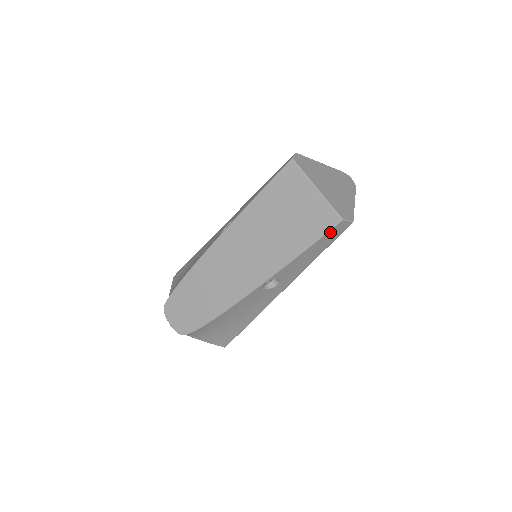
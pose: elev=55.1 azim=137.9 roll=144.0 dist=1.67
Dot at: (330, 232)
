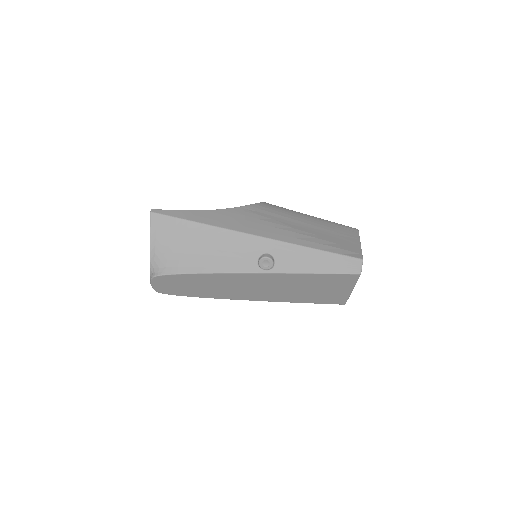
Dot at: occluded
